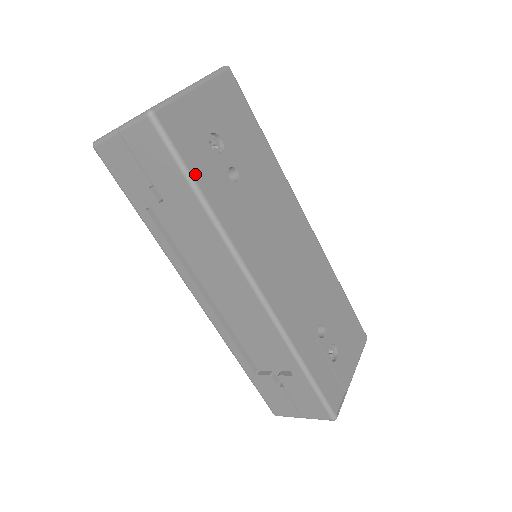
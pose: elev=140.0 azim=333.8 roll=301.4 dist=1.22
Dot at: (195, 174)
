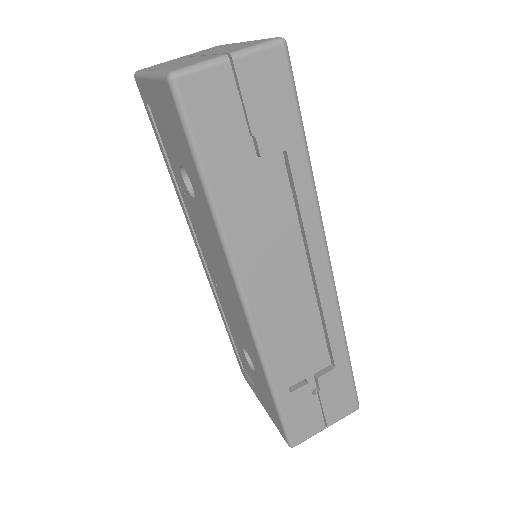
Dot at: occluded
